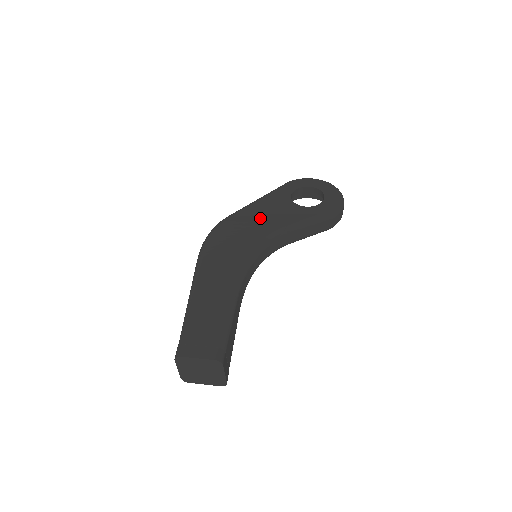
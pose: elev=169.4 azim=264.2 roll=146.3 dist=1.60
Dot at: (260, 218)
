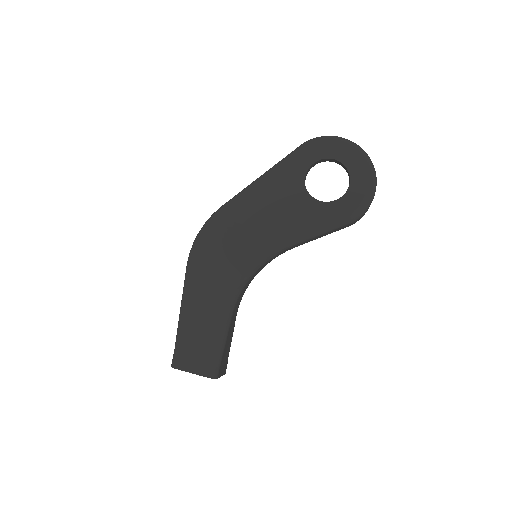
Dot at: (260, 218)
